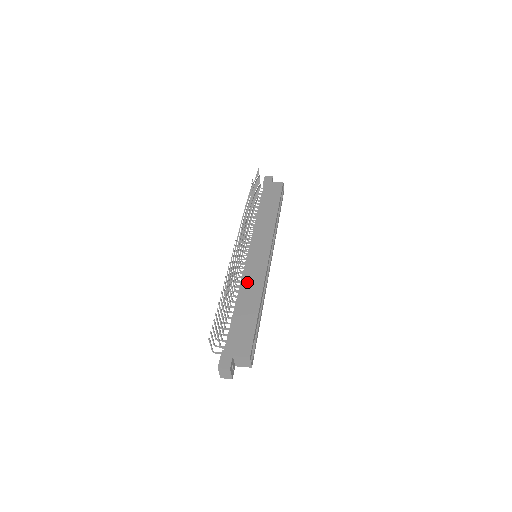
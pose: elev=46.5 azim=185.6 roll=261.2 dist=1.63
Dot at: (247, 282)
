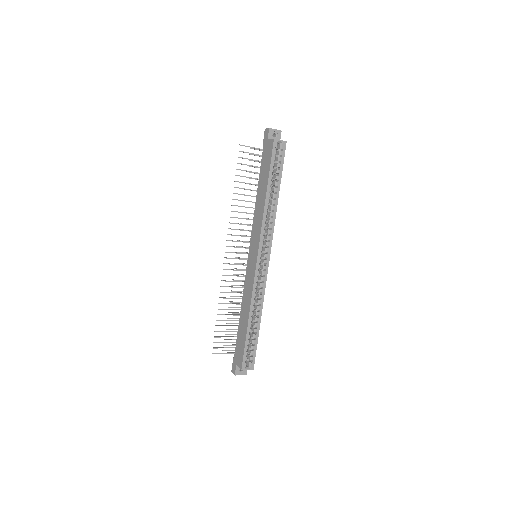
Dot at: (245, 293)
